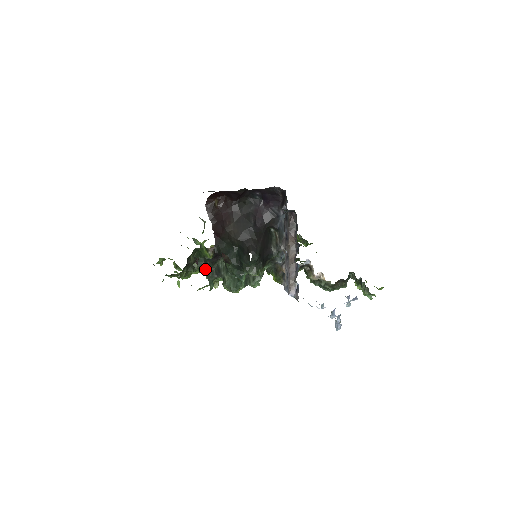
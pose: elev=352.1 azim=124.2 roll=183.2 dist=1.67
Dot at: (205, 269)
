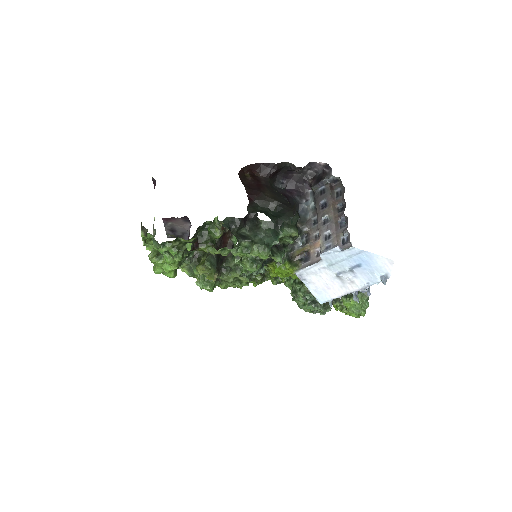
Dot at: (230, 230)
